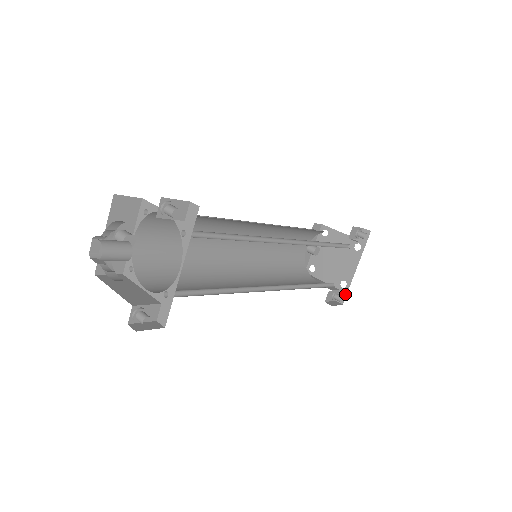
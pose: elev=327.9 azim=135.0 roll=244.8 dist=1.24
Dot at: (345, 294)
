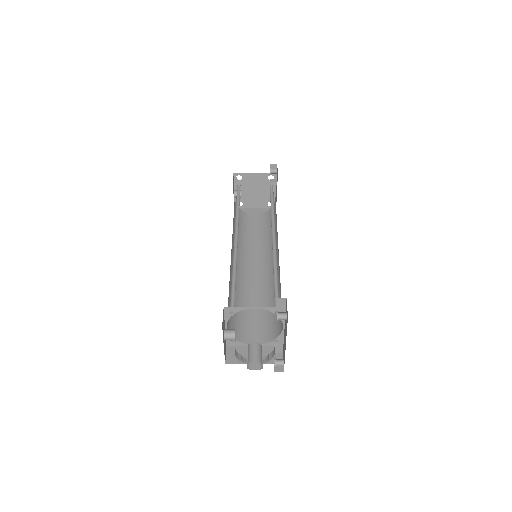
Dot at: occluded
